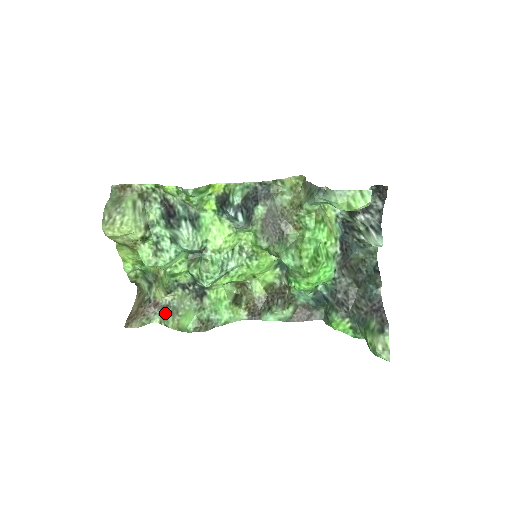
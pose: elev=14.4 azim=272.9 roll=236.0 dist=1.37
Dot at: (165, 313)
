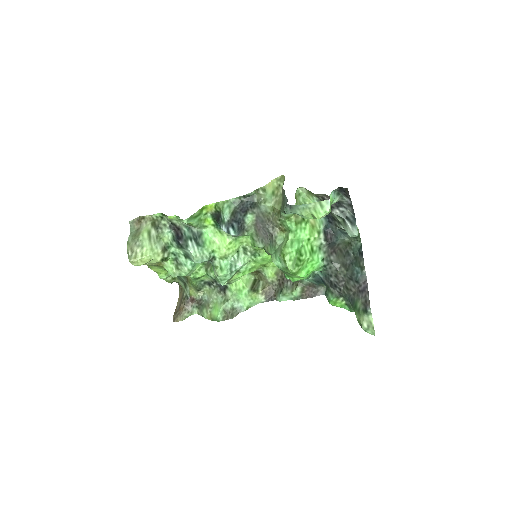
Dot at: (200, 306)
